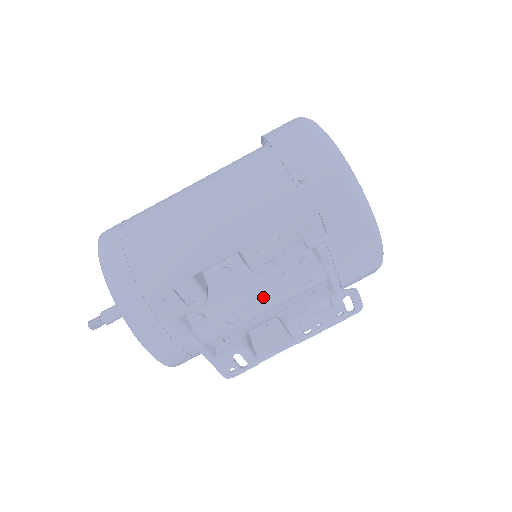
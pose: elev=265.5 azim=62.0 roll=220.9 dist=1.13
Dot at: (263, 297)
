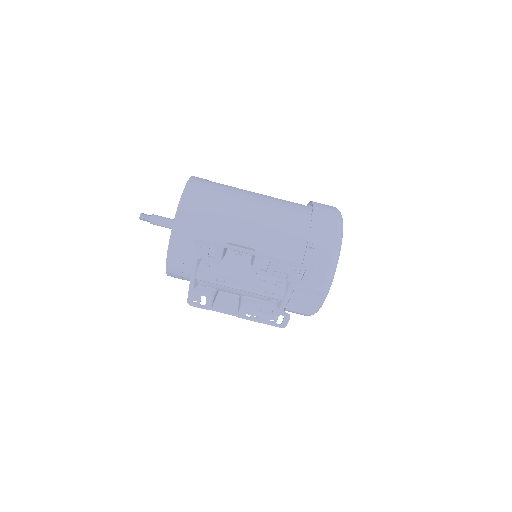
Dot at: (245, 282)
